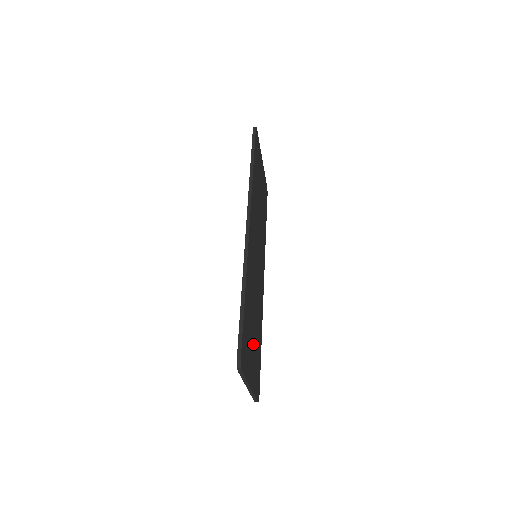
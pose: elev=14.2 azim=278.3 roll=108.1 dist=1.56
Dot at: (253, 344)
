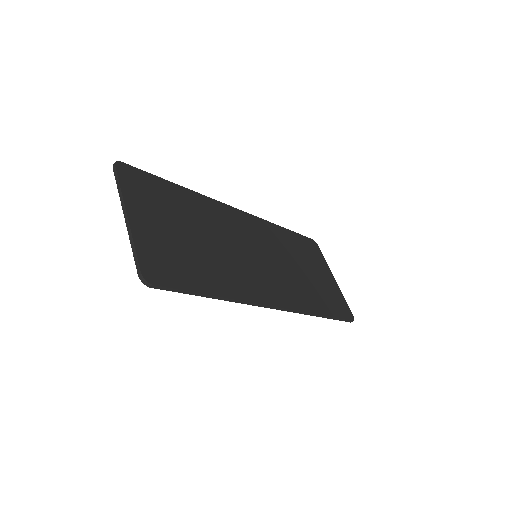
Dot at: (175, 233)
